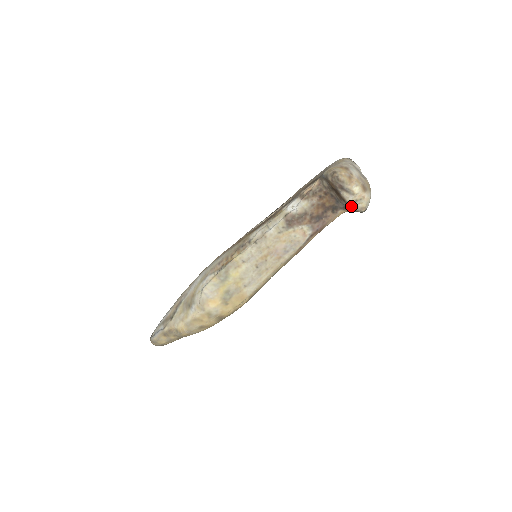
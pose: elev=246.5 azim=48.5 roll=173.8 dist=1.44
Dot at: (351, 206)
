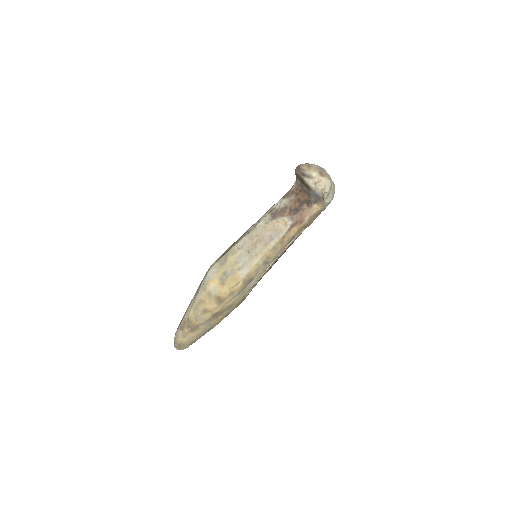
Dot at: (314, 190)
